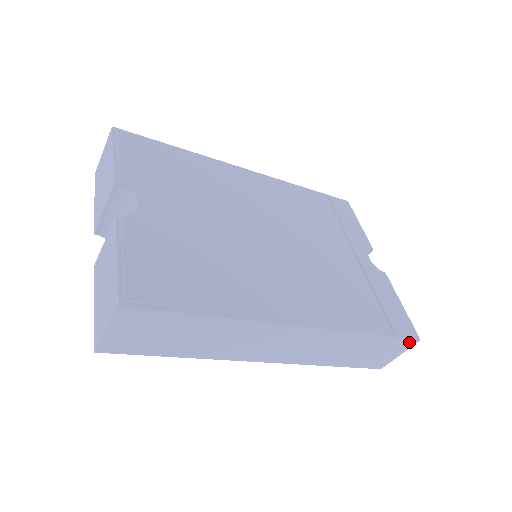
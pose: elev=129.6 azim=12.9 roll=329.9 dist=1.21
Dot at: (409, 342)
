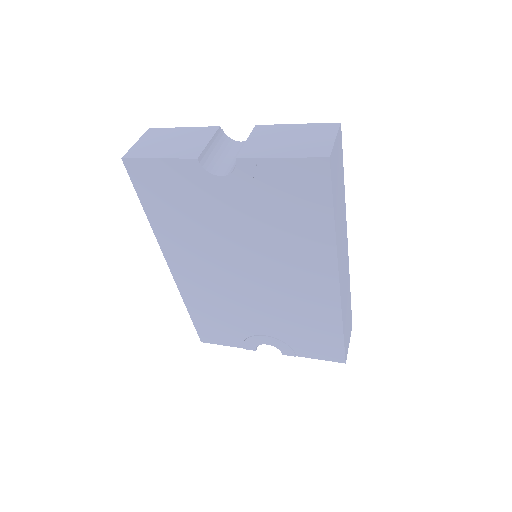
Dot at: (351, 325)
